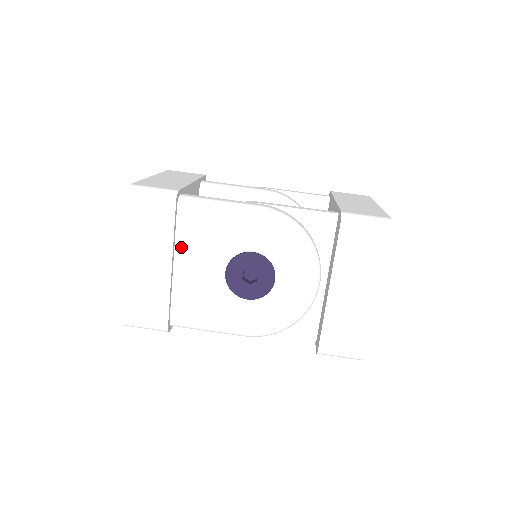
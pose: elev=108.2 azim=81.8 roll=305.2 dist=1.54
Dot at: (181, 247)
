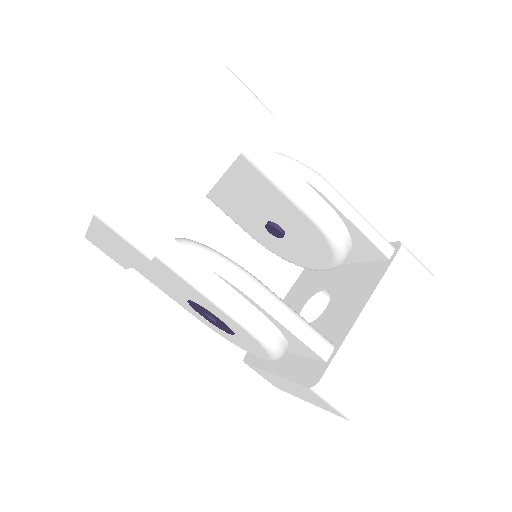
Dot at: (151, 265)
